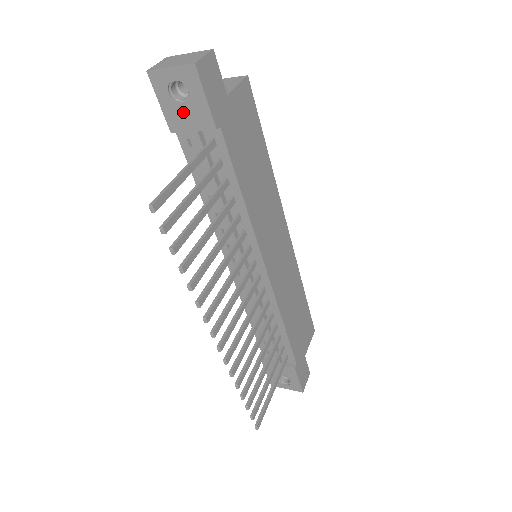
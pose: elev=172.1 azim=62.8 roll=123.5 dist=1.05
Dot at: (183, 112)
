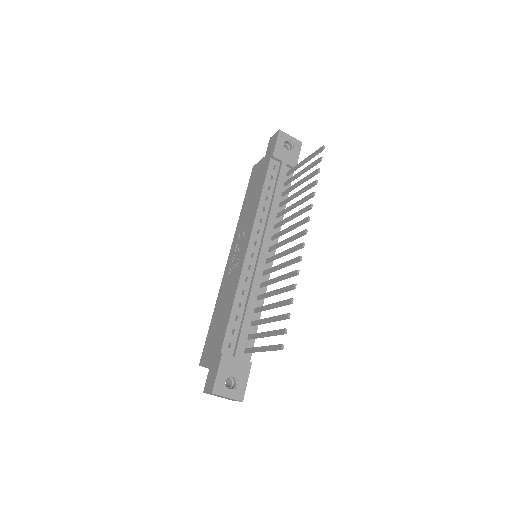
Dot at: (285, 153)
